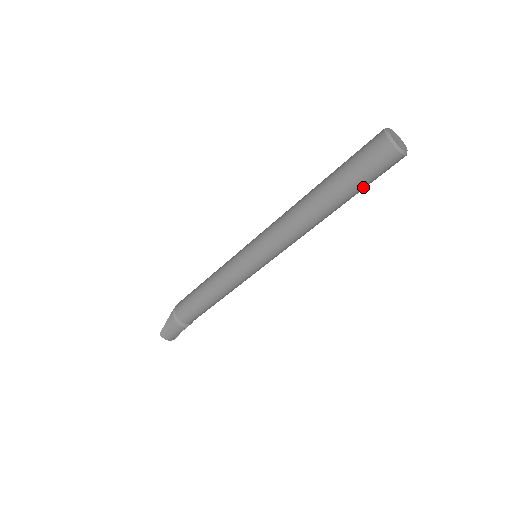
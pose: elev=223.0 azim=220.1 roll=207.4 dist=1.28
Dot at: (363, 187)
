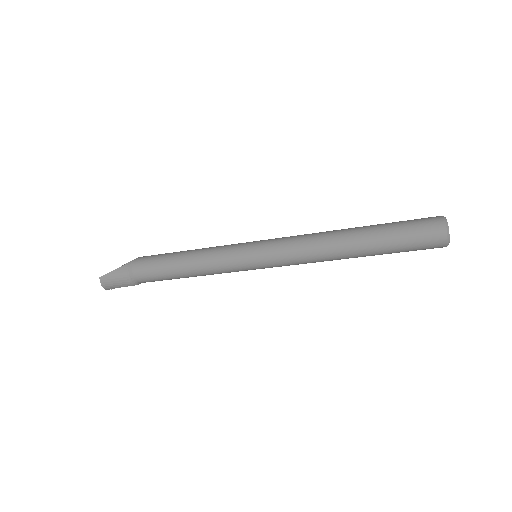
Dot at: (397, 252)
